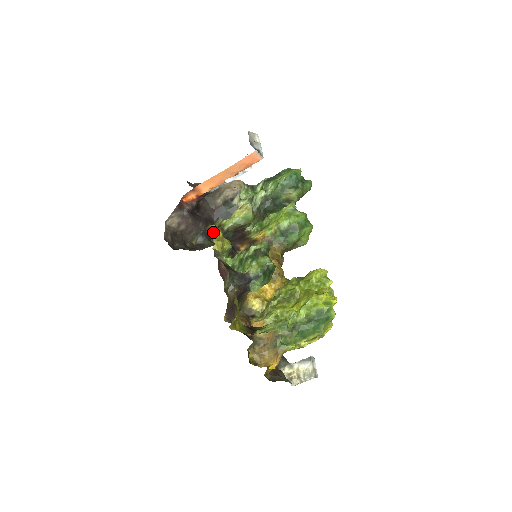
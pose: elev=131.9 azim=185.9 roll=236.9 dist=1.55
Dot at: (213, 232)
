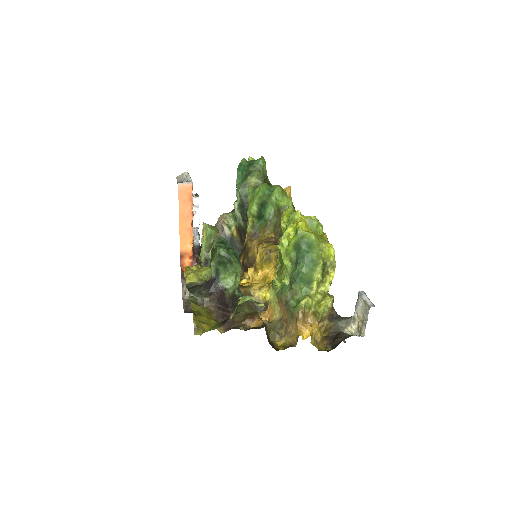
Dot at: (186, 272)
